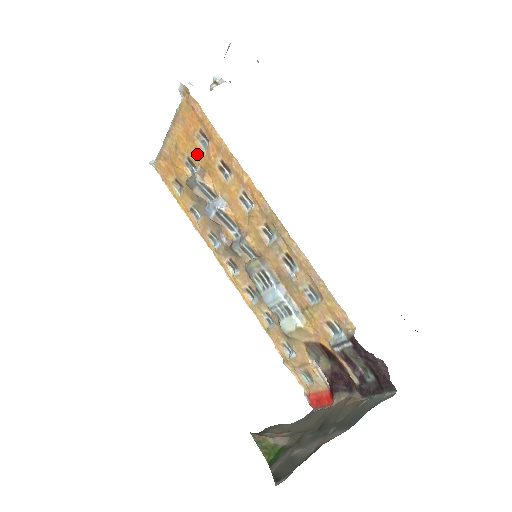
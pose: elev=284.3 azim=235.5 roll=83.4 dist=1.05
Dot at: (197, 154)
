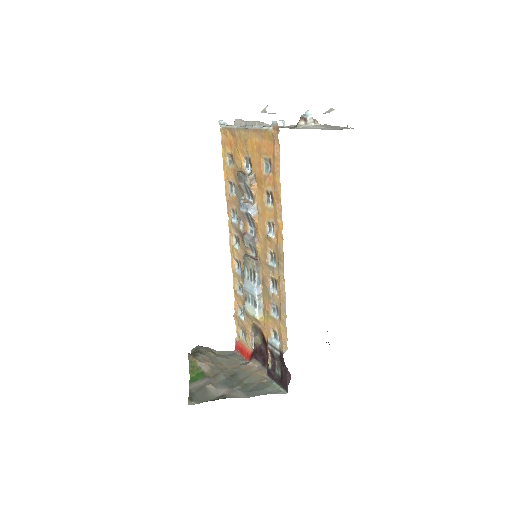
Dot at: (258, 166)
